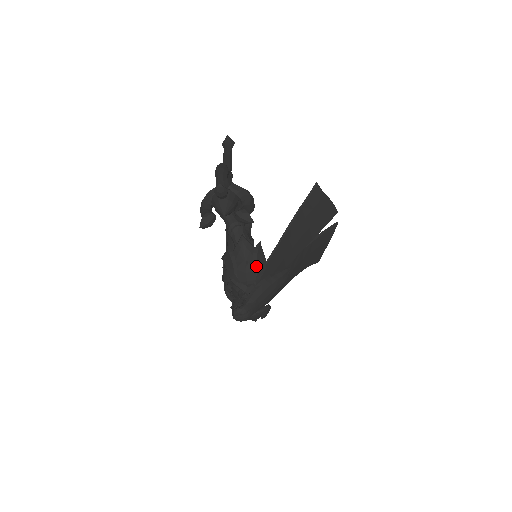
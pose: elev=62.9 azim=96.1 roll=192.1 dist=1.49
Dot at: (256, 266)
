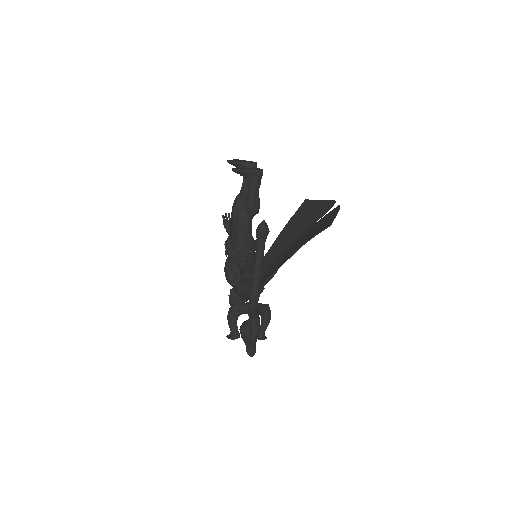
Dot at: occluded
